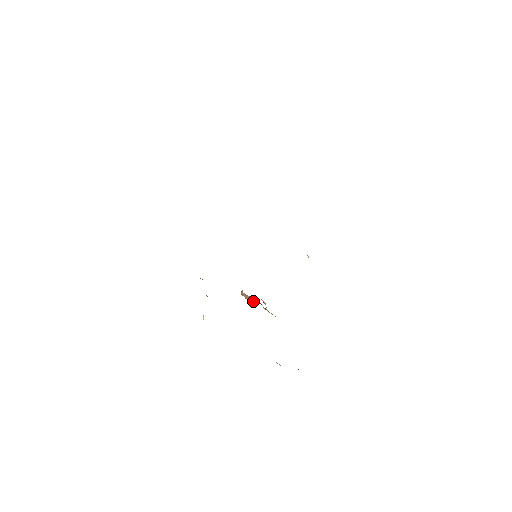
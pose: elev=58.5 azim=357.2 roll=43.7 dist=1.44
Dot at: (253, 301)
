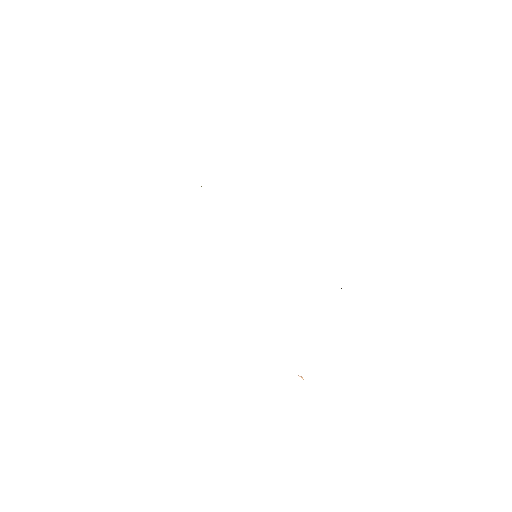
Dot at: occluded
